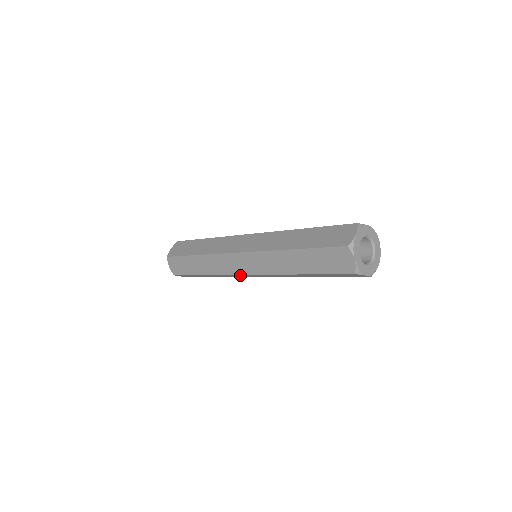
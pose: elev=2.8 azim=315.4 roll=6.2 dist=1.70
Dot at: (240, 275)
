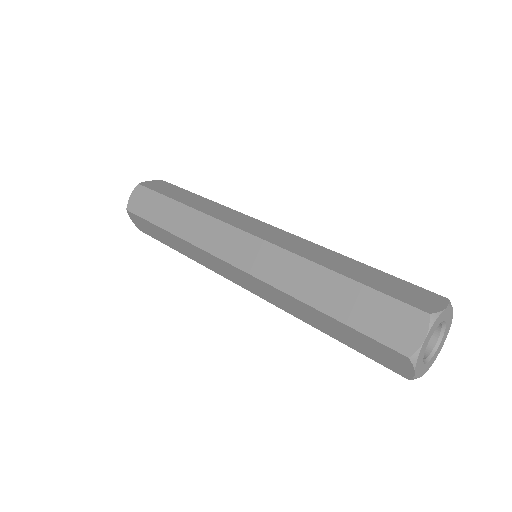
Dot at: occluded
